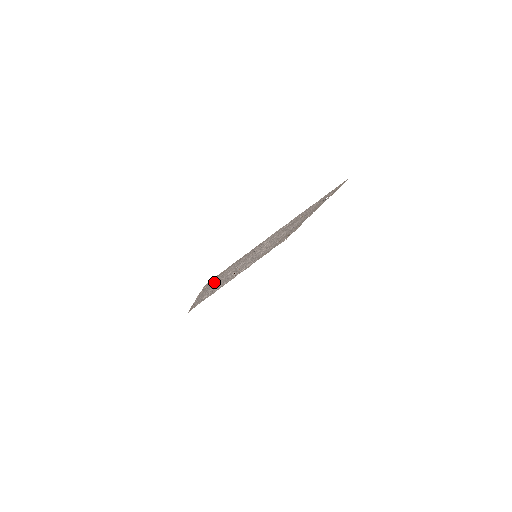
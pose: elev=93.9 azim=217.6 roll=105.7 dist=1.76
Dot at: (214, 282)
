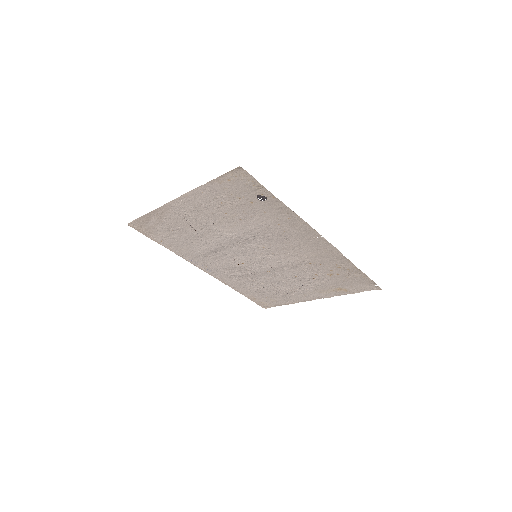
Dot at: (175, 243)
